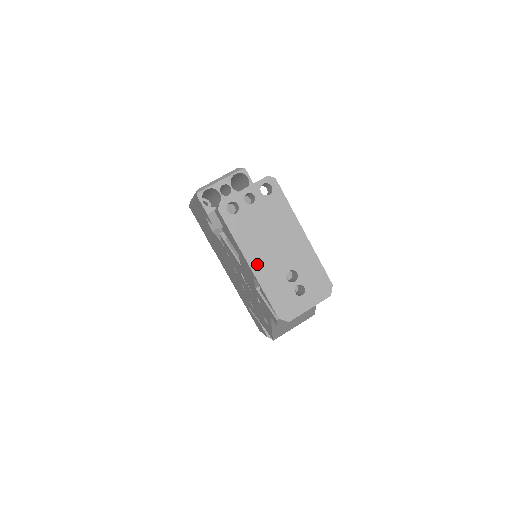
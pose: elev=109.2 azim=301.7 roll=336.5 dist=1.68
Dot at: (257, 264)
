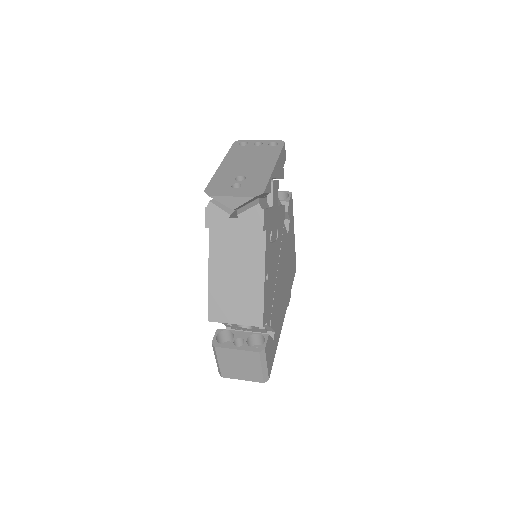
Dot at: (226, 166)
